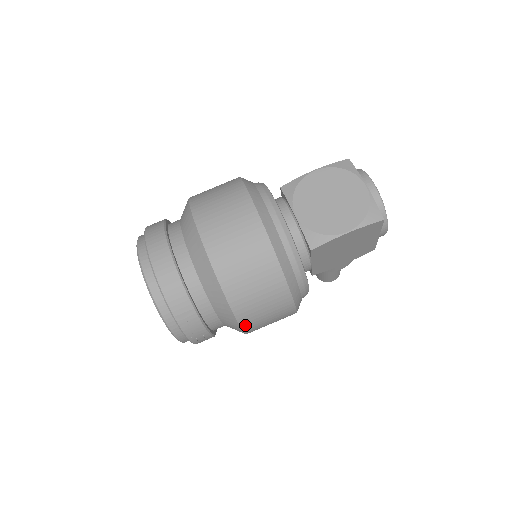
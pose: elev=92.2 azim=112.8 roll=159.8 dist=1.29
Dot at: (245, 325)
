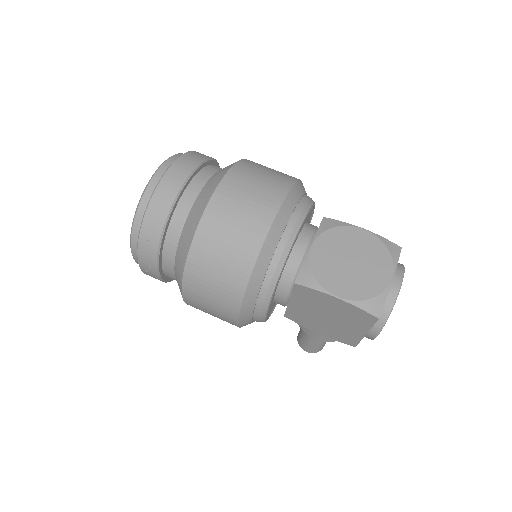
Dot at: (187, 289)
